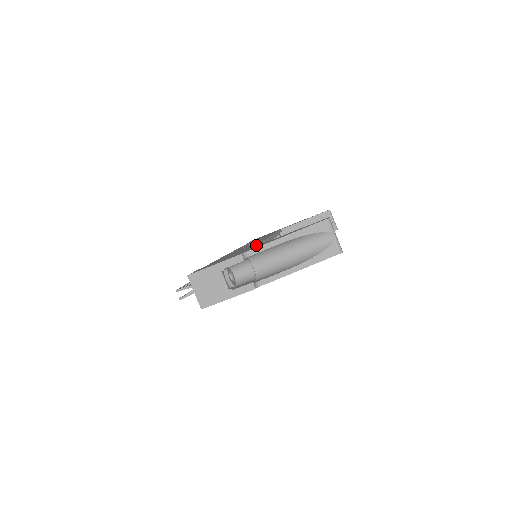
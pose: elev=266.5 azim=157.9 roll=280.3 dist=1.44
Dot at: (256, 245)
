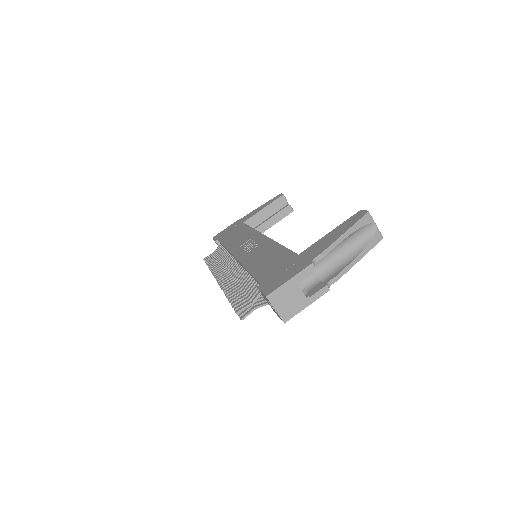
Dot at: (287, 248)
